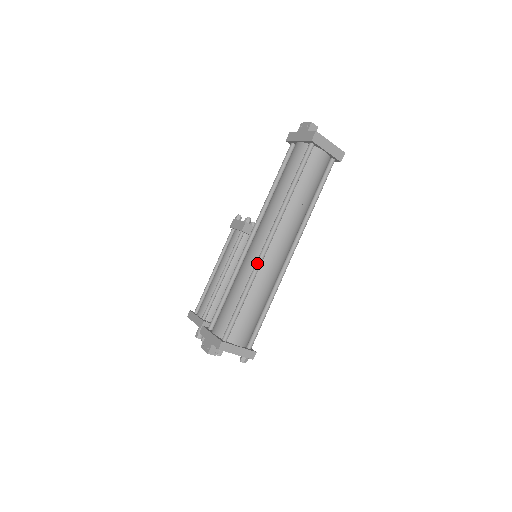
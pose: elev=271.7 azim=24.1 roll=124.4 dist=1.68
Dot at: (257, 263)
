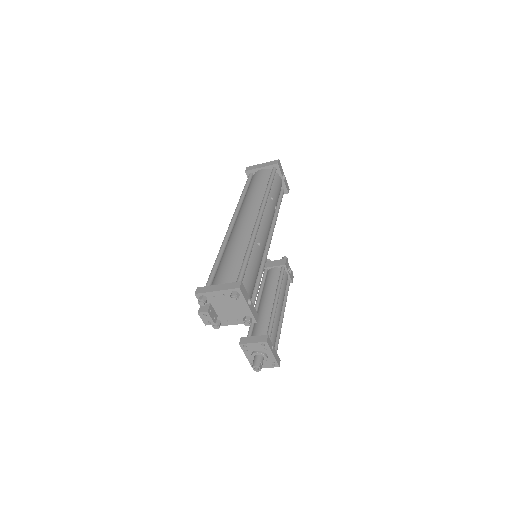
Dot at: (225, 236)
